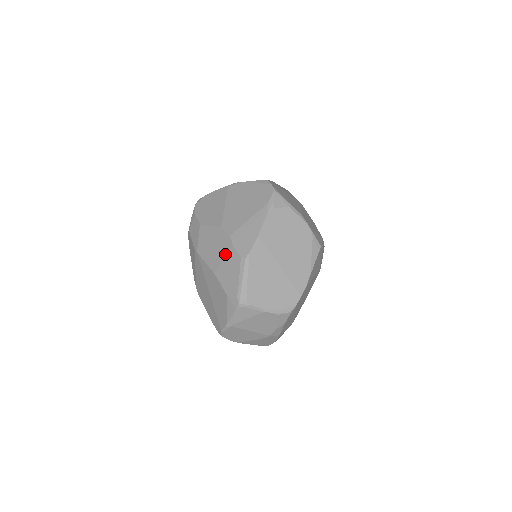
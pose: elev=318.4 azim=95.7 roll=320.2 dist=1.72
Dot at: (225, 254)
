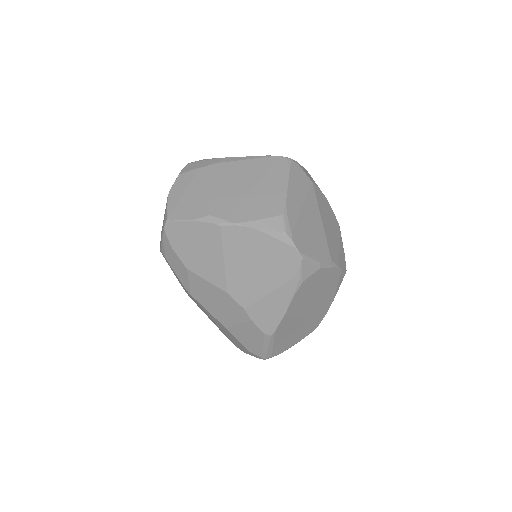
Dot at: (240, 322)
